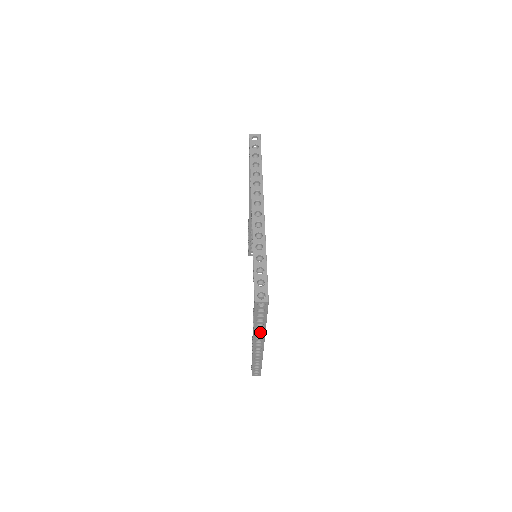
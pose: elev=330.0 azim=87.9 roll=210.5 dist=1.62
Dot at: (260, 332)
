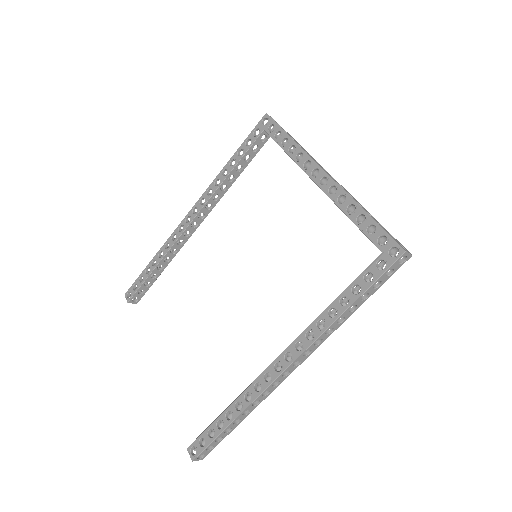
Dot at: occluded
